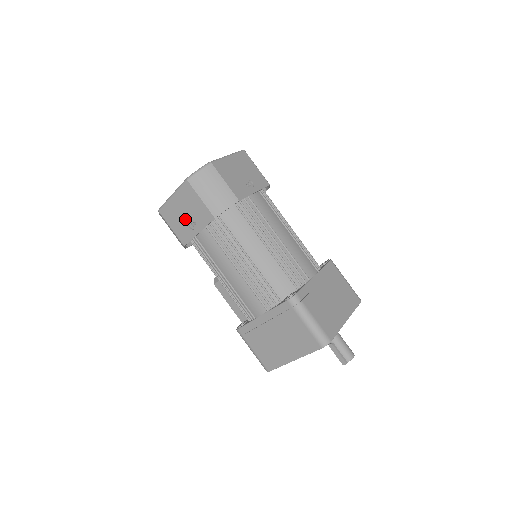
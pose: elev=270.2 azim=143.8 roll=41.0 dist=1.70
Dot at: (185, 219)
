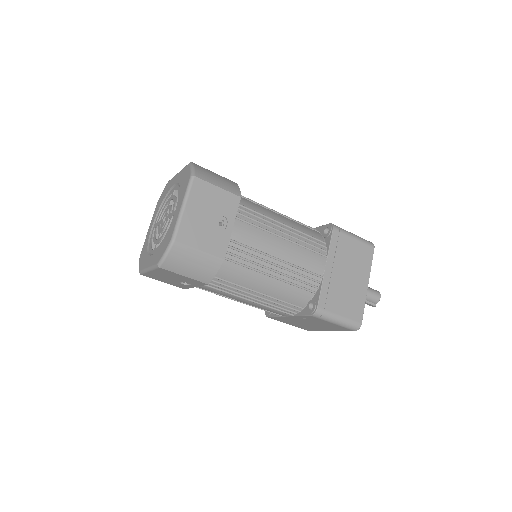
Dot at: (174, 281)
